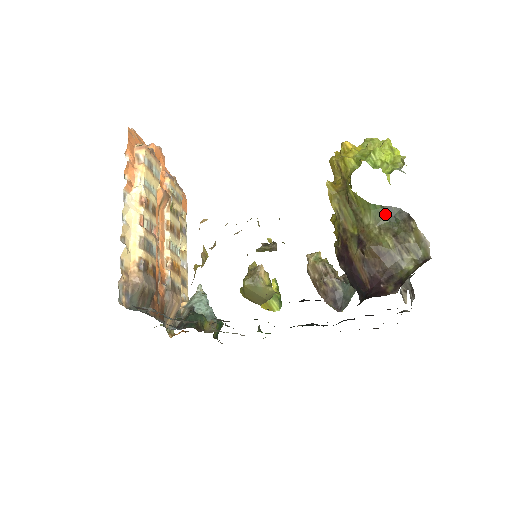
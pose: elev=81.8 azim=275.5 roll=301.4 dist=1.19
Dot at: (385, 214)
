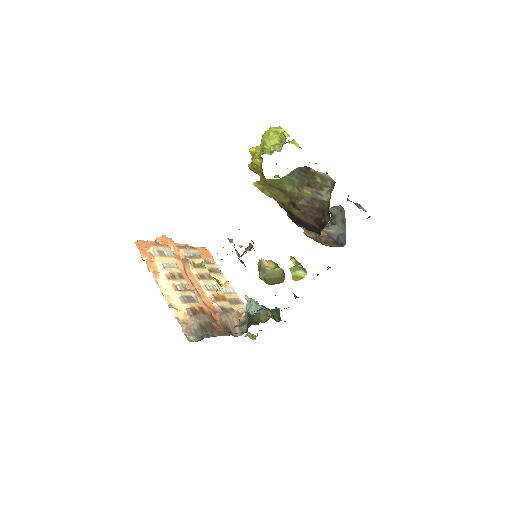
Dot at: (294, 177)
